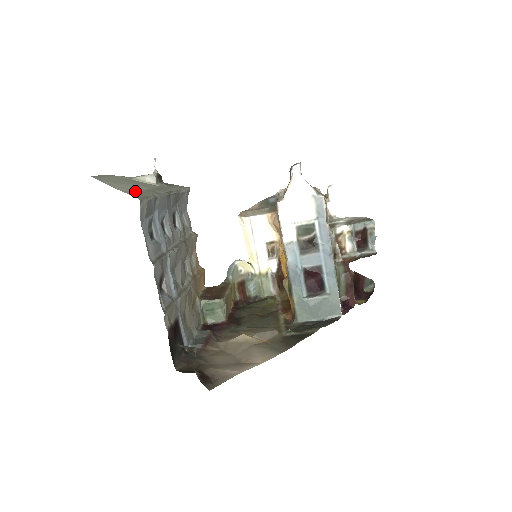
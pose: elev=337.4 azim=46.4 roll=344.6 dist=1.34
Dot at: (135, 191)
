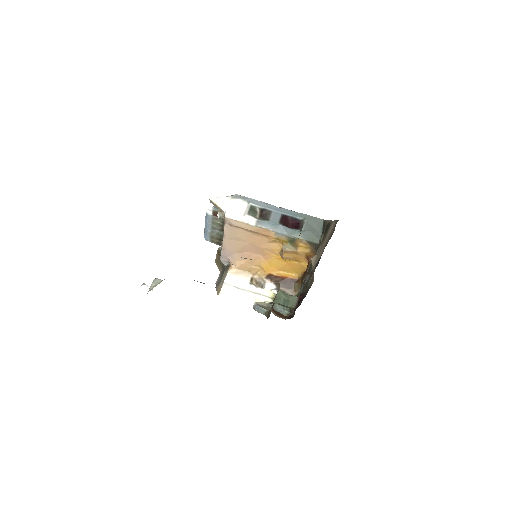
Dot at: occluded
